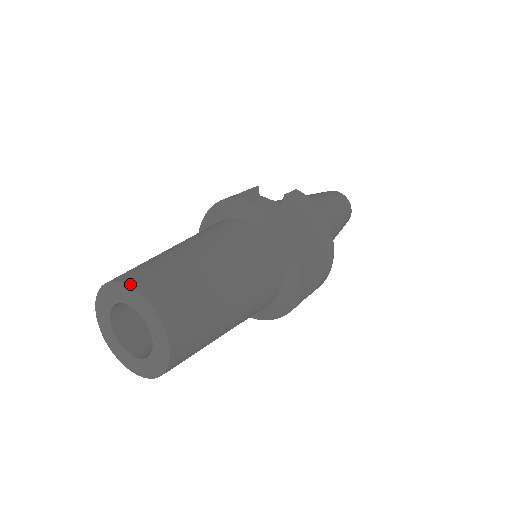
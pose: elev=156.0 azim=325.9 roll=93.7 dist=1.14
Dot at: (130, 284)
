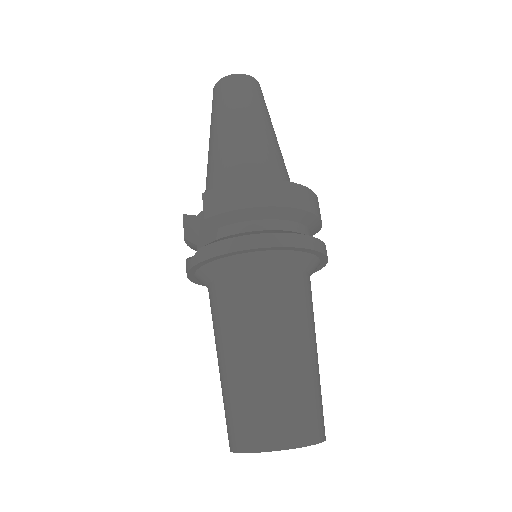
Dot at: (240, 451)
